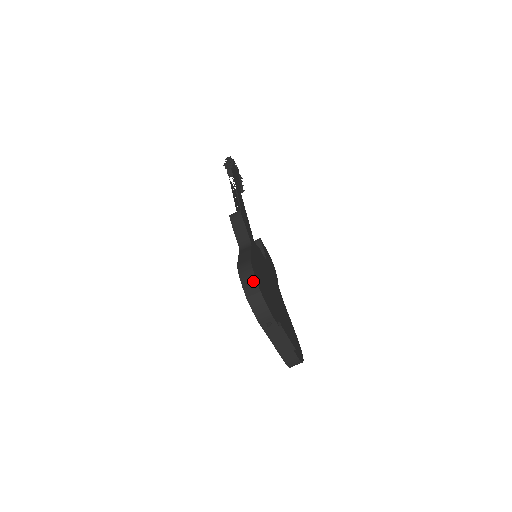
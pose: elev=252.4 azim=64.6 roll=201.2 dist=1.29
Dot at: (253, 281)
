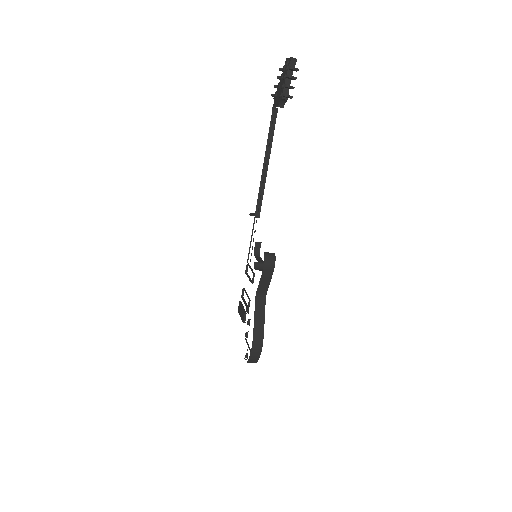
Dot at: (257, 358)
